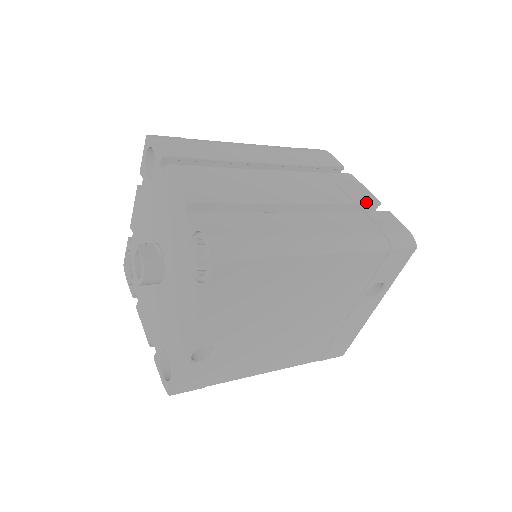
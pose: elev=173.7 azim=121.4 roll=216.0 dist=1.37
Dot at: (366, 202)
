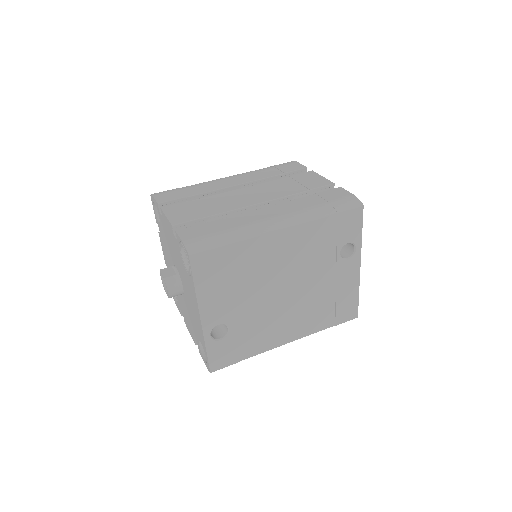
Dot at: (320, 186)
